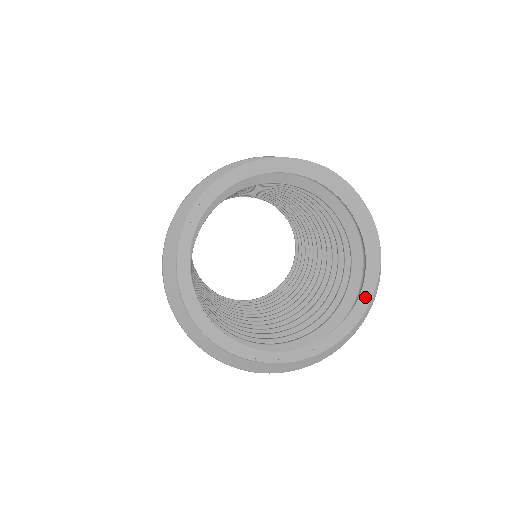
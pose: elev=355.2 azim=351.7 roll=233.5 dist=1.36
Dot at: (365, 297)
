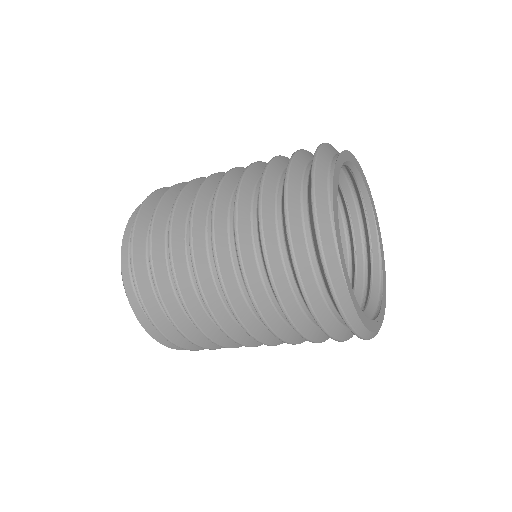
Dot at: (380, 320)
